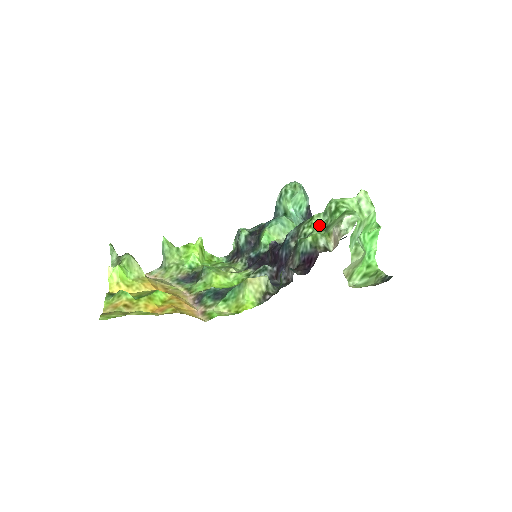
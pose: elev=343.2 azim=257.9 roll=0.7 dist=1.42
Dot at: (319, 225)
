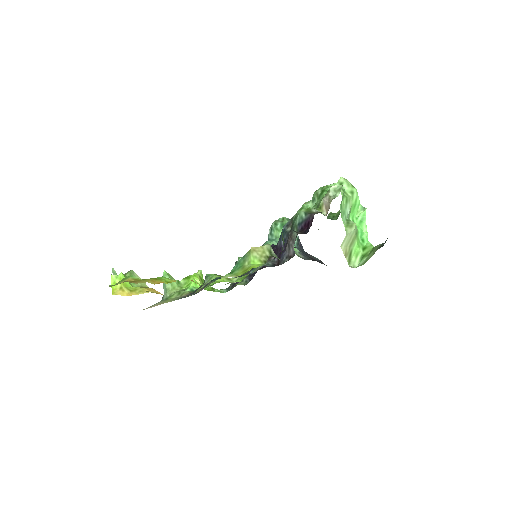
Dot at: occluded
